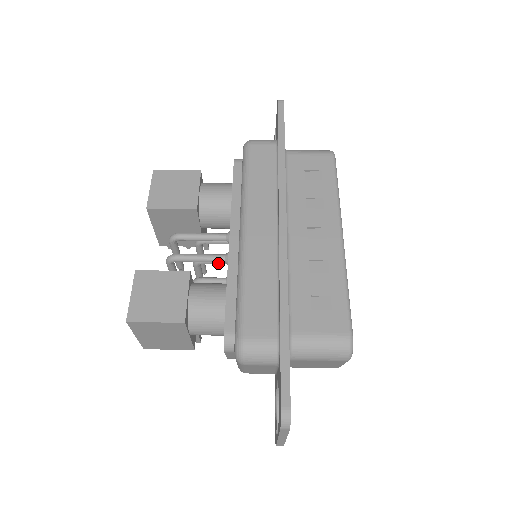
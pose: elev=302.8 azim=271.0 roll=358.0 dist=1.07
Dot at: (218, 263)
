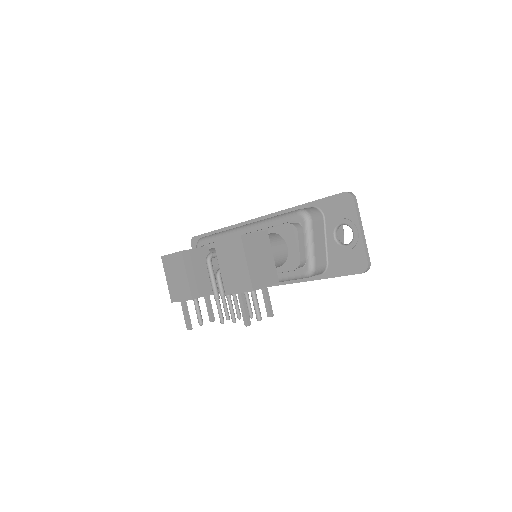
Dot at: occluded
